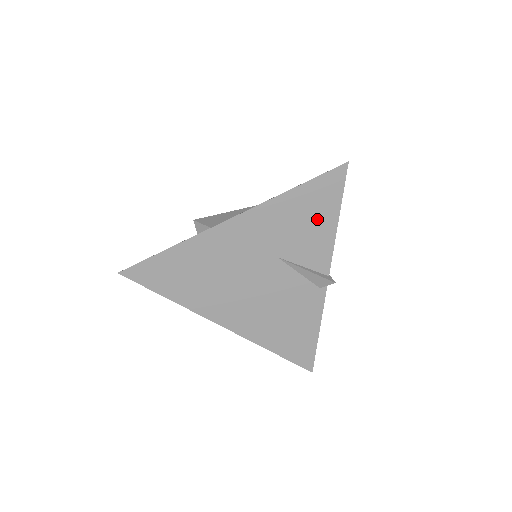
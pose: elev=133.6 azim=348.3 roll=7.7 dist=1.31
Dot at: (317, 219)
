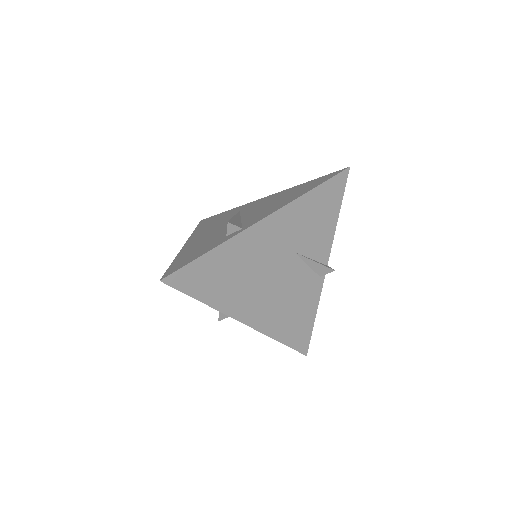
Dot at: (325, 216)
